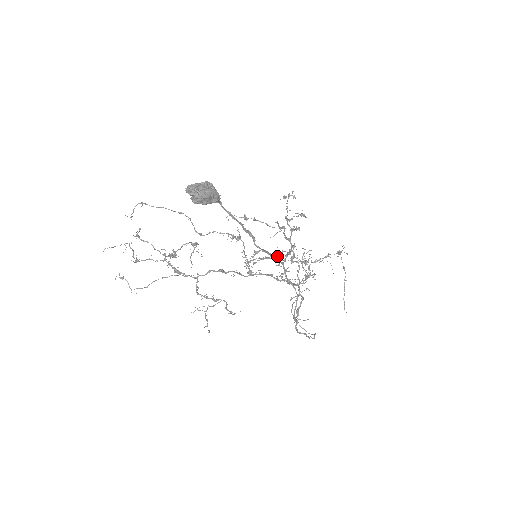
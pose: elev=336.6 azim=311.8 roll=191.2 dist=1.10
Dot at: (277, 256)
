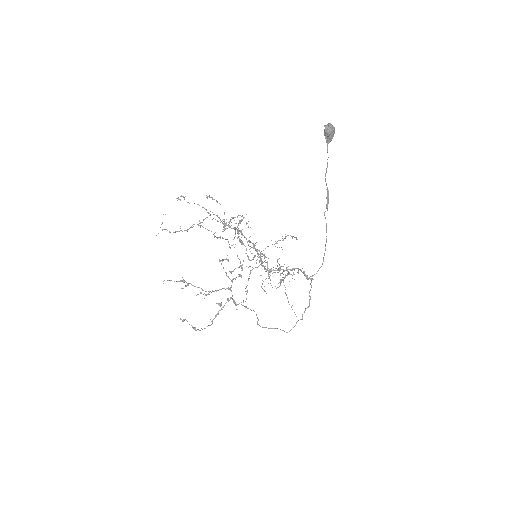
Dot at: occluded
